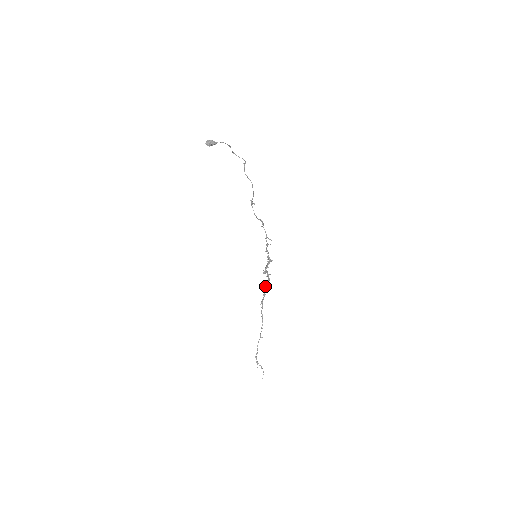
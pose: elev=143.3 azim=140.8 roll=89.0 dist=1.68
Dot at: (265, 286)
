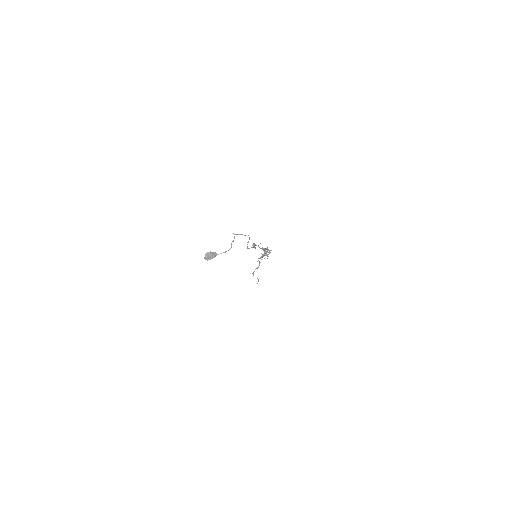
Dot at: (263, 255)
